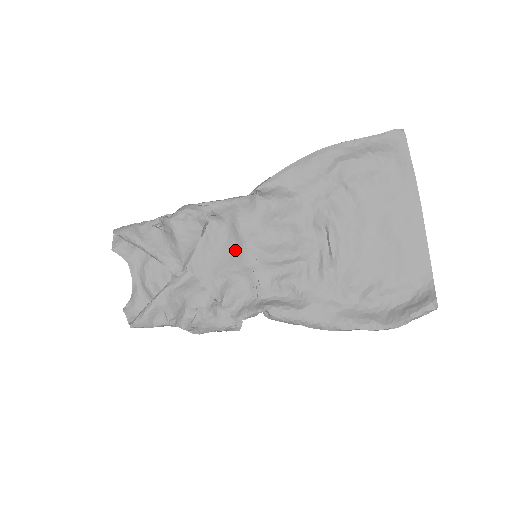
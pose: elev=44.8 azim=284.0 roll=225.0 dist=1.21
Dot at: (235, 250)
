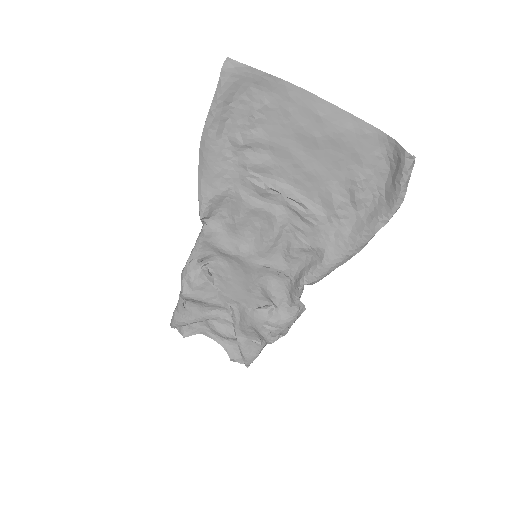
Dot at: (241, 266)
